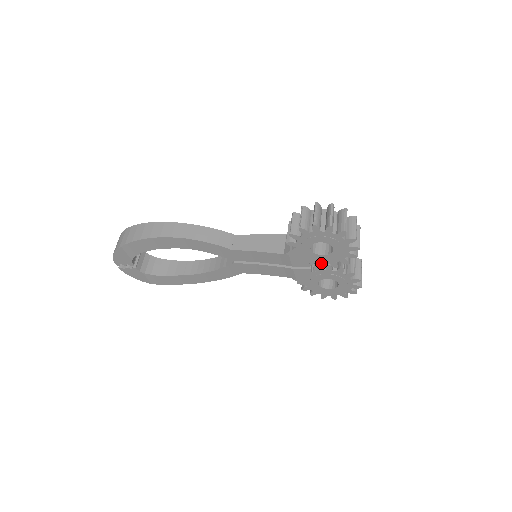
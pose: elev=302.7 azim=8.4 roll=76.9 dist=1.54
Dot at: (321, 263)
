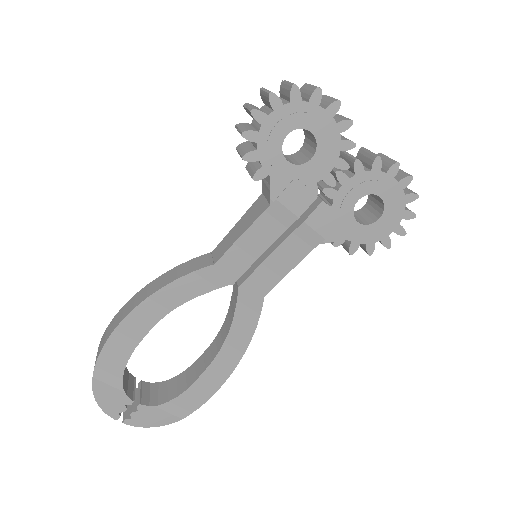
Dot at: (324, 177)
